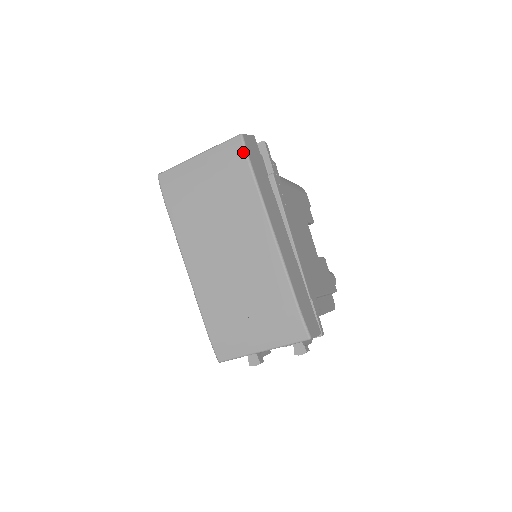
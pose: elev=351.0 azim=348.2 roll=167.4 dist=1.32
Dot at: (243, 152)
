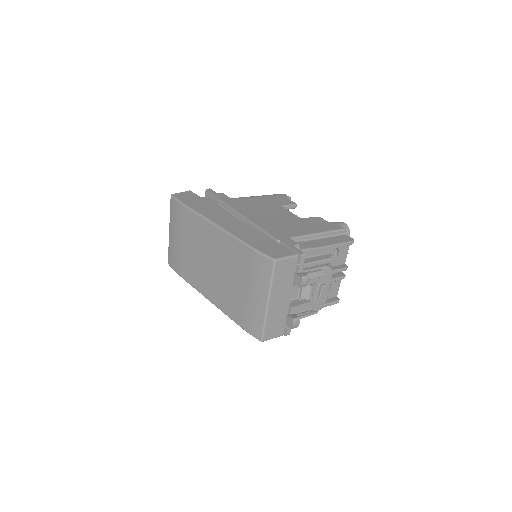
Dot at: (176, 201)
